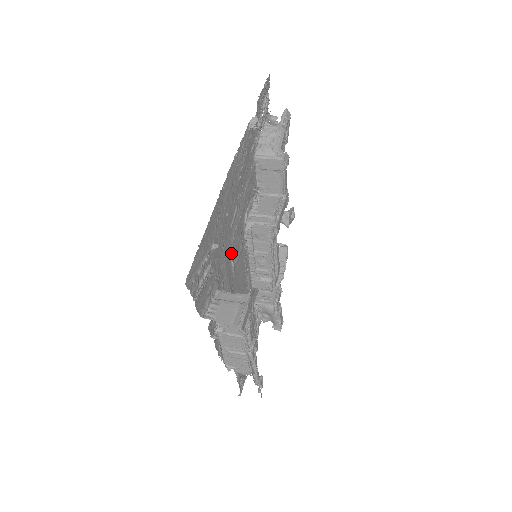
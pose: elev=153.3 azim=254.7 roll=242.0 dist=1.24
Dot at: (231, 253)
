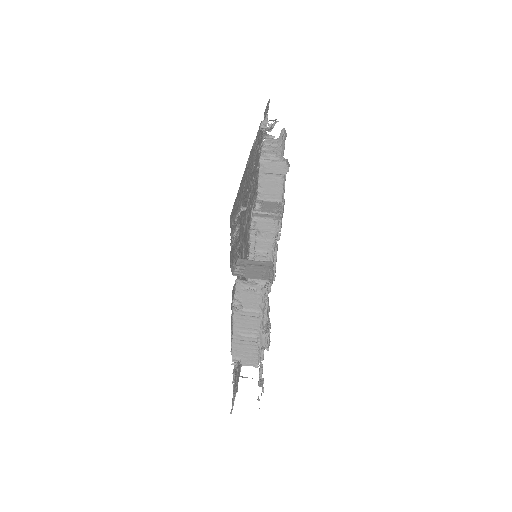
Dot at: (244, 235)
